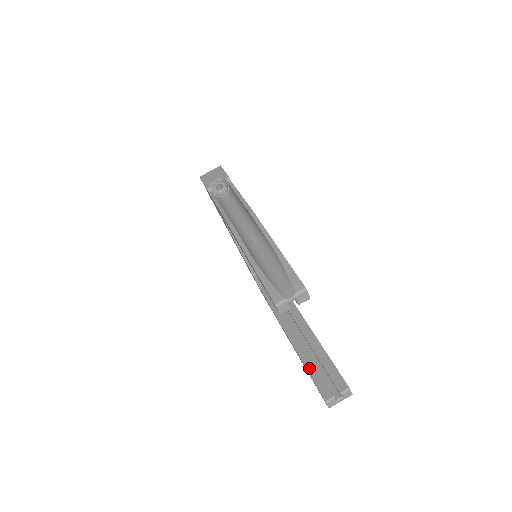
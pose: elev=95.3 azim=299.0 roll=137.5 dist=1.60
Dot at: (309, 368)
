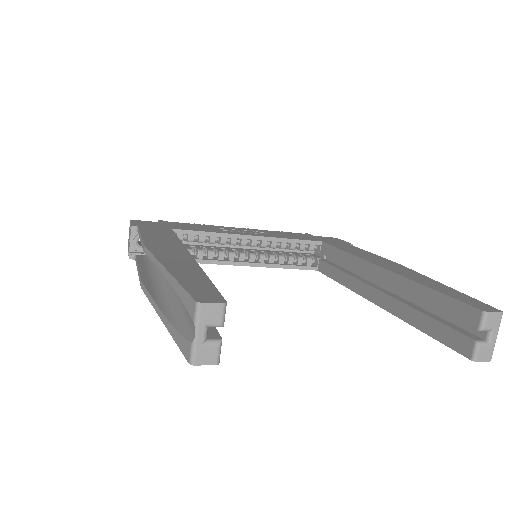
Dot at: (419, 325)
